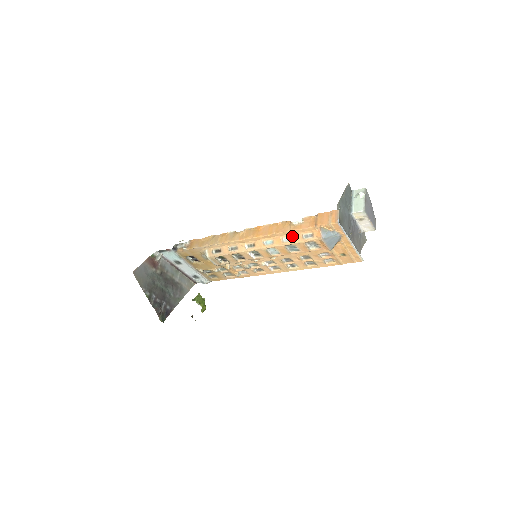
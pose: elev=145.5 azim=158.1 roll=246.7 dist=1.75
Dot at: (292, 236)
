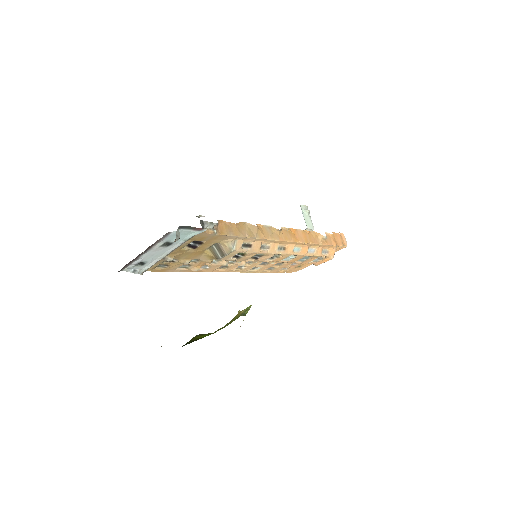
Dot at: (316, 248)
